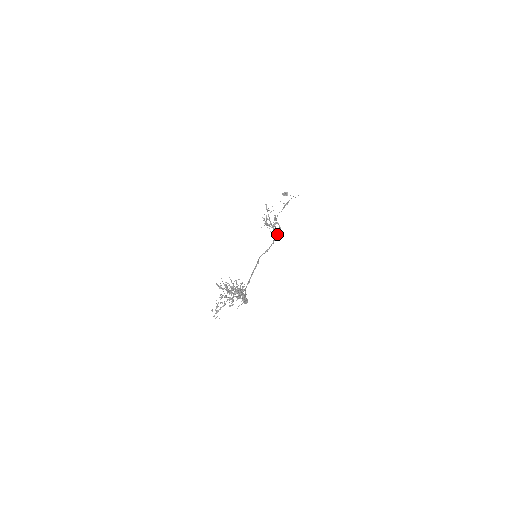
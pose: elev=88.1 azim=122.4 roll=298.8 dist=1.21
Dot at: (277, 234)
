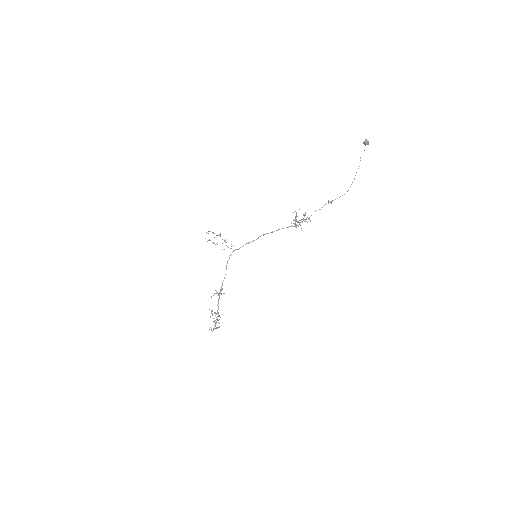
Dot at: occluded
